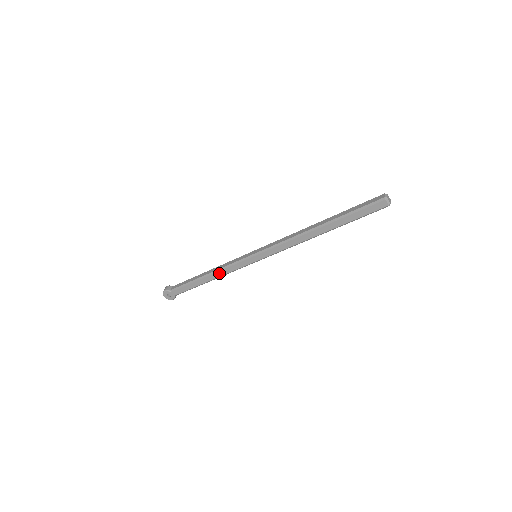
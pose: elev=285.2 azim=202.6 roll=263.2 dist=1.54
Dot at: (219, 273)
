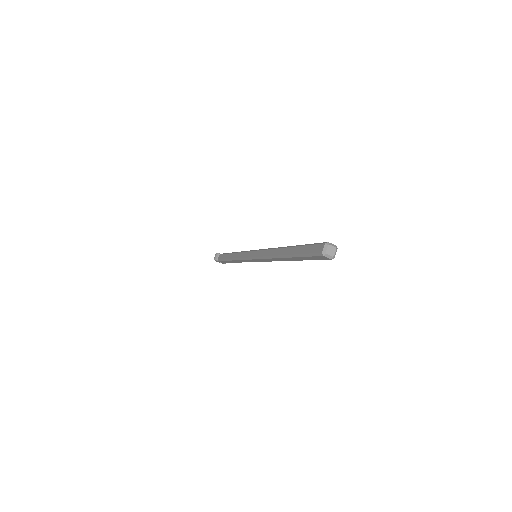
Dot at: (238, 261)
